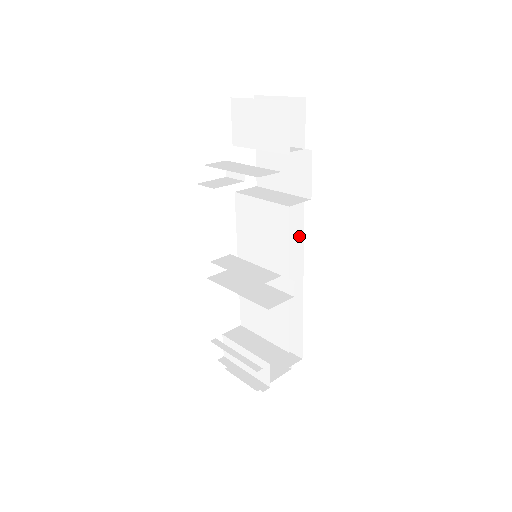
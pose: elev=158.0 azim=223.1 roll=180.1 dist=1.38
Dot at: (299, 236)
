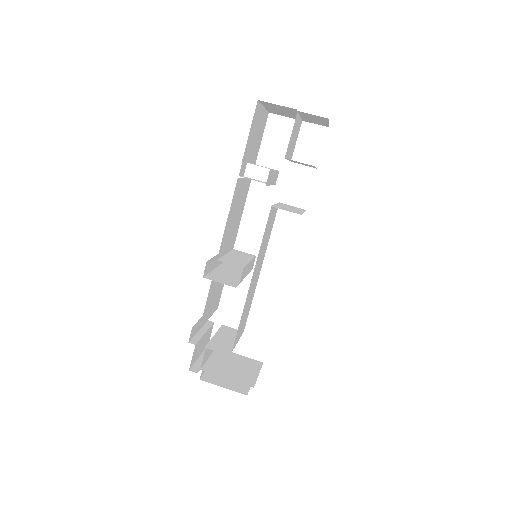
Dot at: occluded
